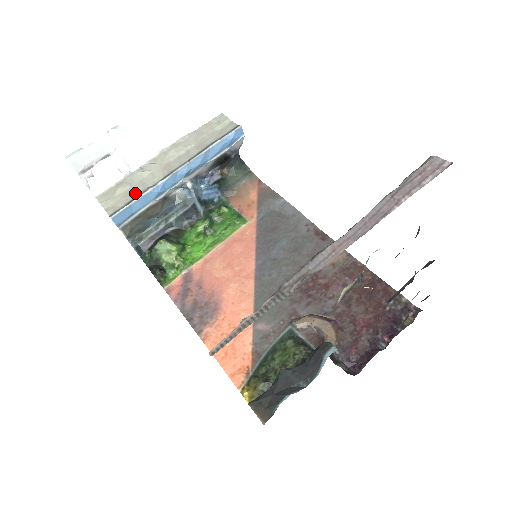
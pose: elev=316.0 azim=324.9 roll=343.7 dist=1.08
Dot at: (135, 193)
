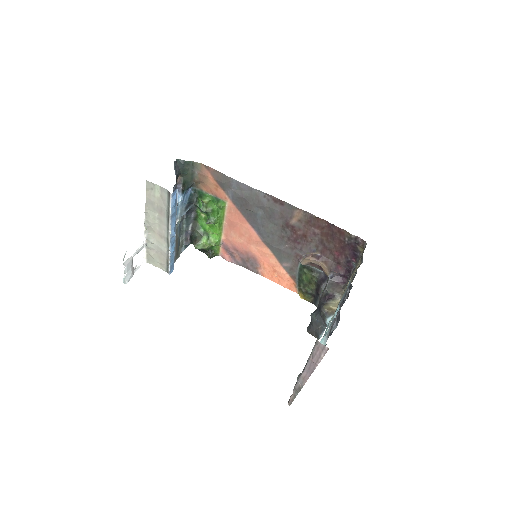
Dot at: (164, 257)
